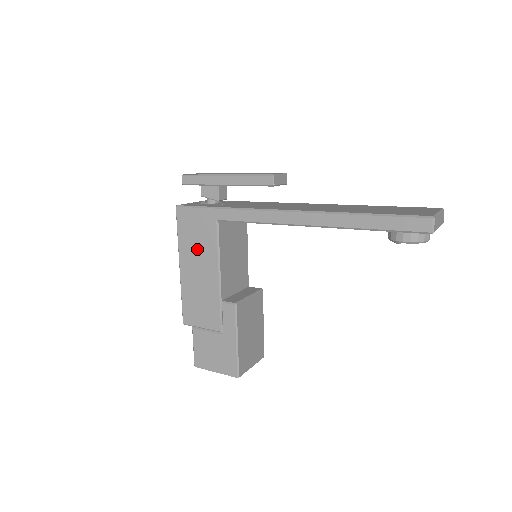
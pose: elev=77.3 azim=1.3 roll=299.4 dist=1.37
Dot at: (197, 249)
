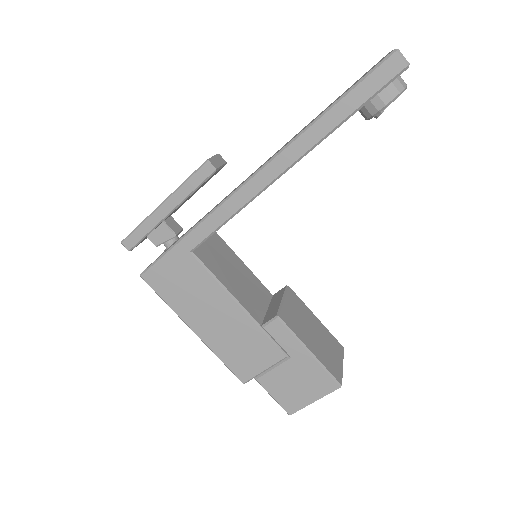
Dot at: (195, 298)
